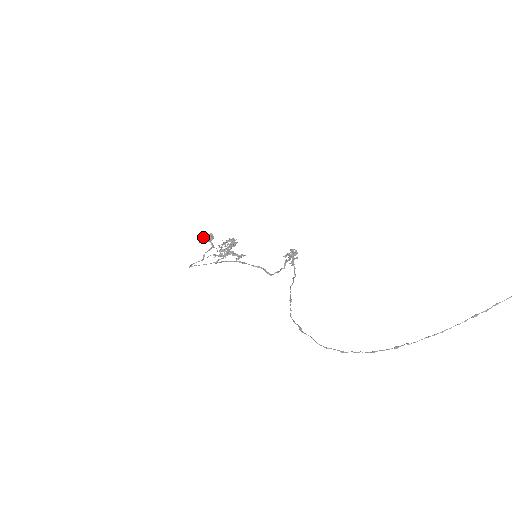
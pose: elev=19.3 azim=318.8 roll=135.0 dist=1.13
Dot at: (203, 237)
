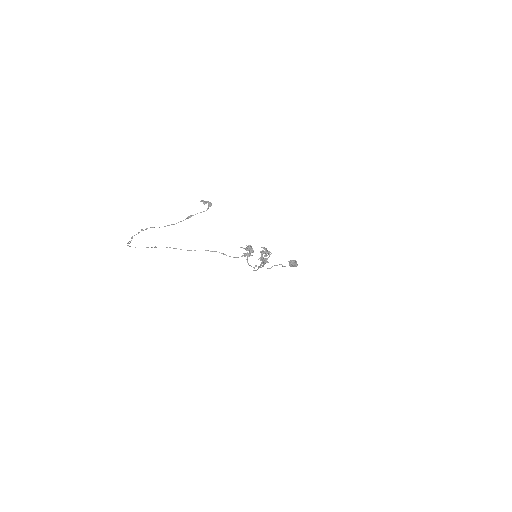
Dot at: (289, 261)
